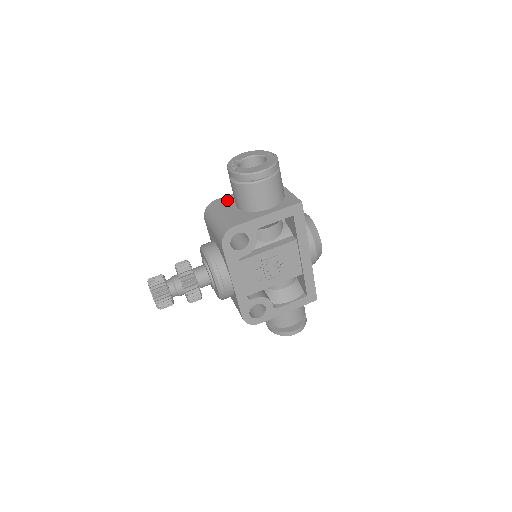
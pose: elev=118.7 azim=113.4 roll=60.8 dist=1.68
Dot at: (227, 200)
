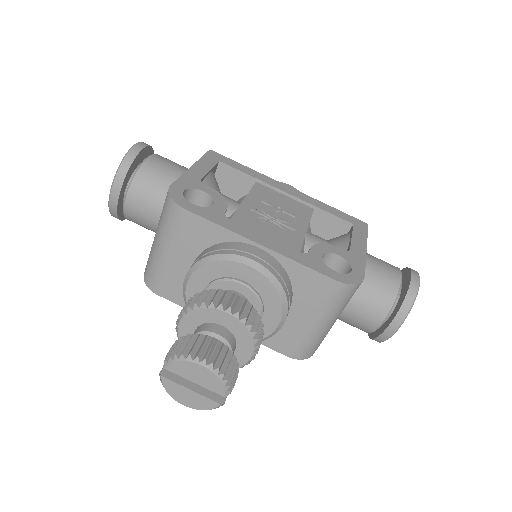
Dot at: occluded
